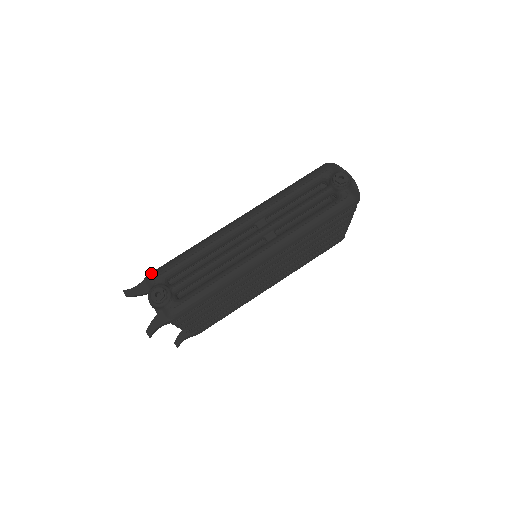
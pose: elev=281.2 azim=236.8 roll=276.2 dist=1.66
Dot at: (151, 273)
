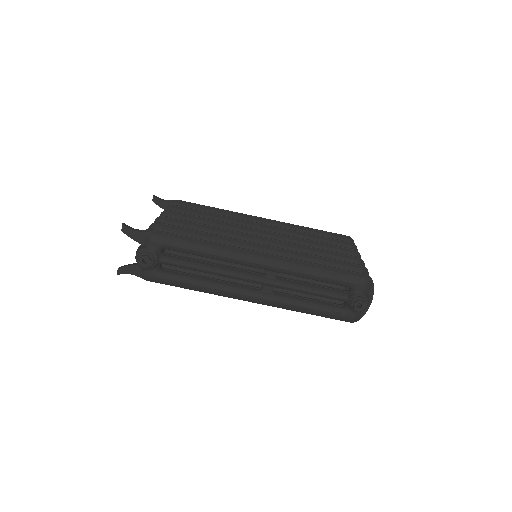
Dot at: (155, 232)
